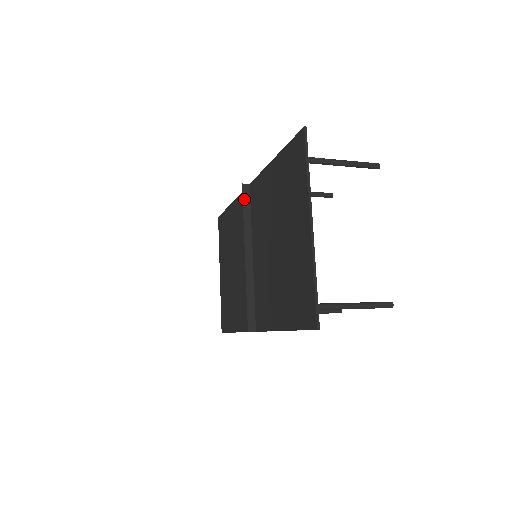
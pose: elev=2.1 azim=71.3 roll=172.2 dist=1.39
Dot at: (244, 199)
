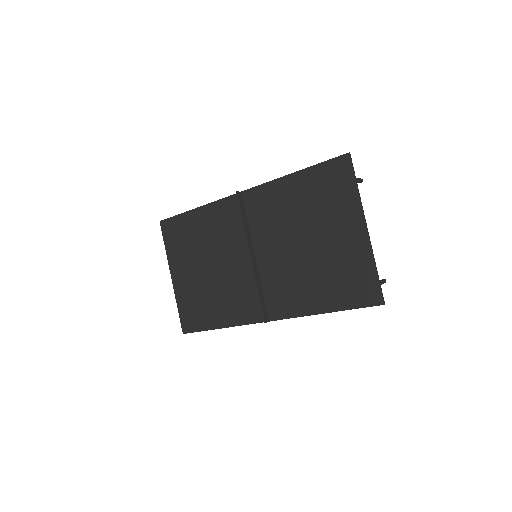
Dot at: (241, 206)
